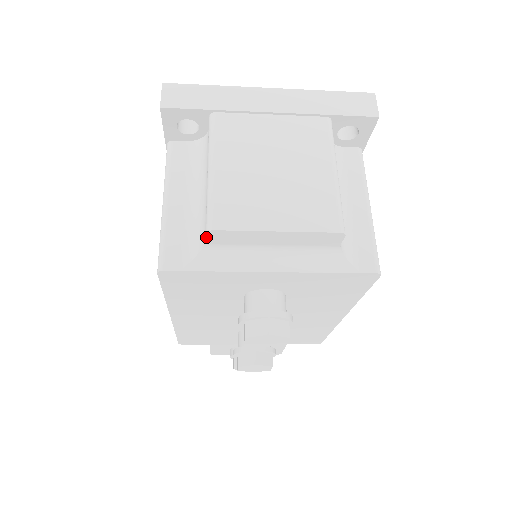
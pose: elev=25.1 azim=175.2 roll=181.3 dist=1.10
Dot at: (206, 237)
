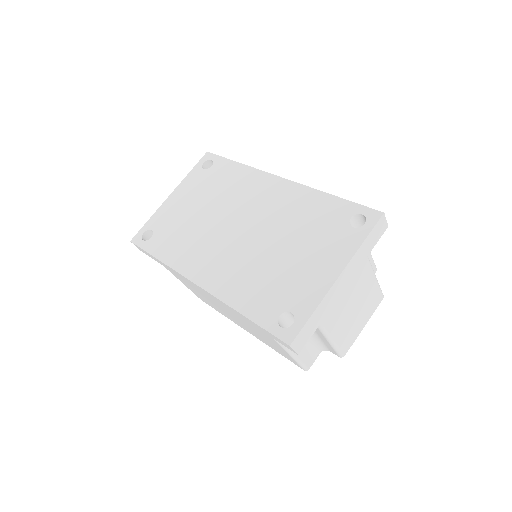
Dot at: occluded
